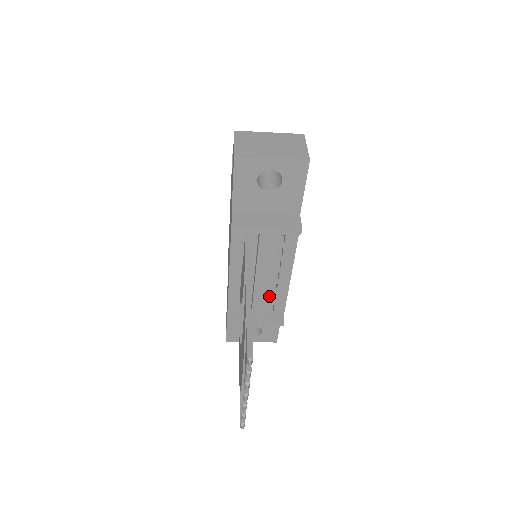
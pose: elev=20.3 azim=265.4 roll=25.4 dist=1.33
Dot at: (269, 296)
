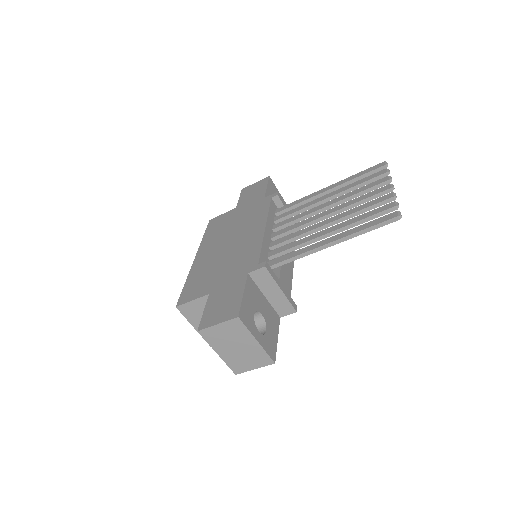
Dot at: occluded
